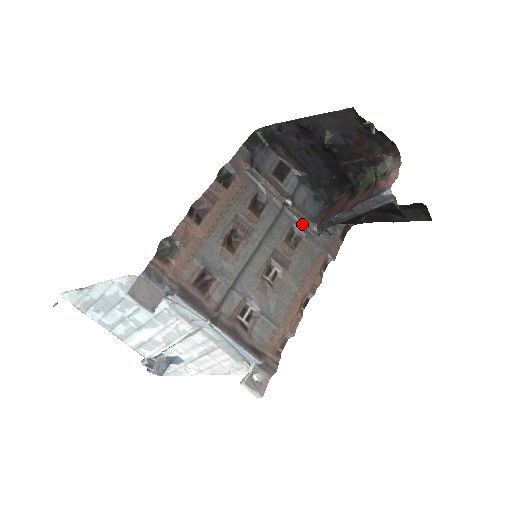
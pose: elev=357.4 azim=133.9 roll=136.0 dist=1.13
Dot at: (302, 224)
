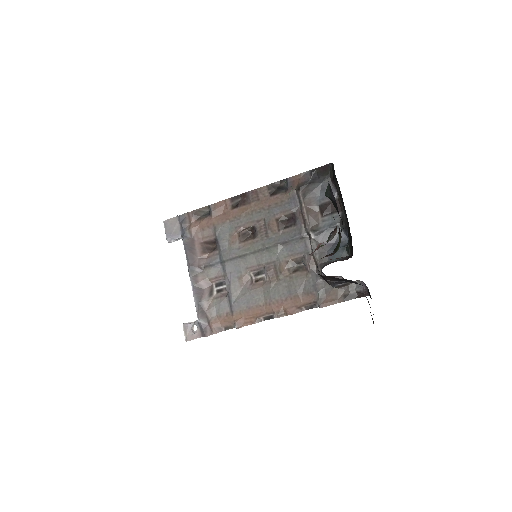
Dot at: (314, 260)
